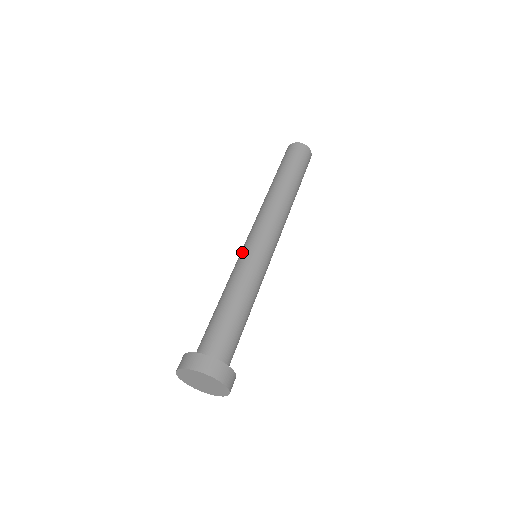
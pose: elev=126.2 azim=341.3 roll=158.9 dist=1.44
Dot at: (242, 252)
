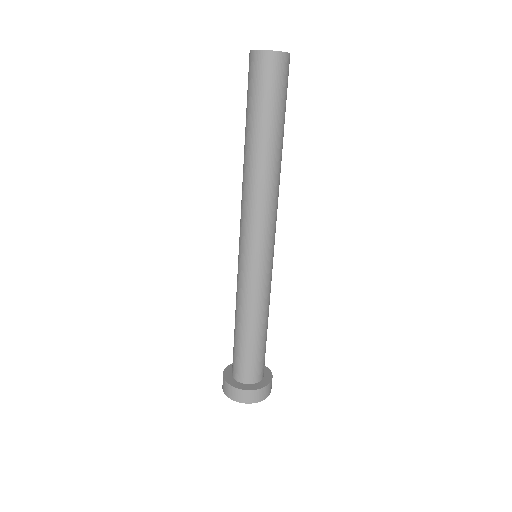
Dot at: (243, 268)
